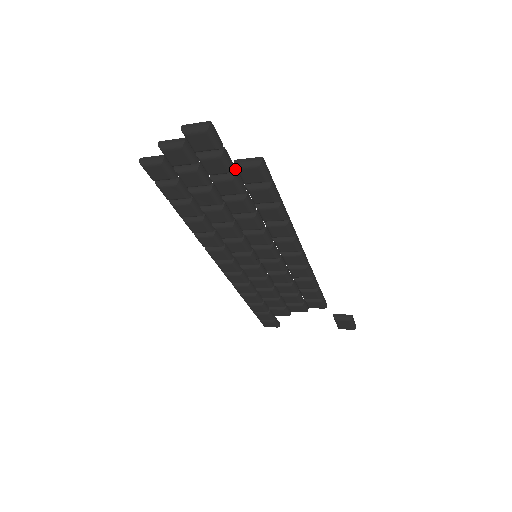
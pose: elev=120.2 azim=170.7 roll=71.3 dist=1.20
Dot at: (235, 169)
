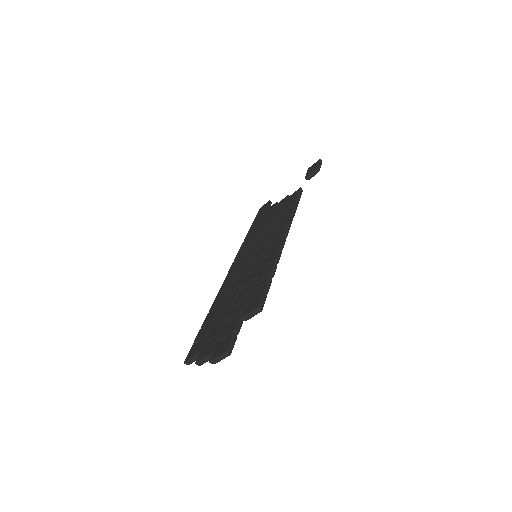
Dot at: (242, 314)
